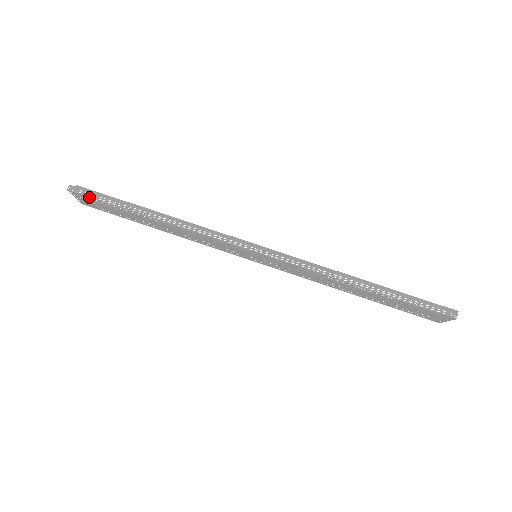
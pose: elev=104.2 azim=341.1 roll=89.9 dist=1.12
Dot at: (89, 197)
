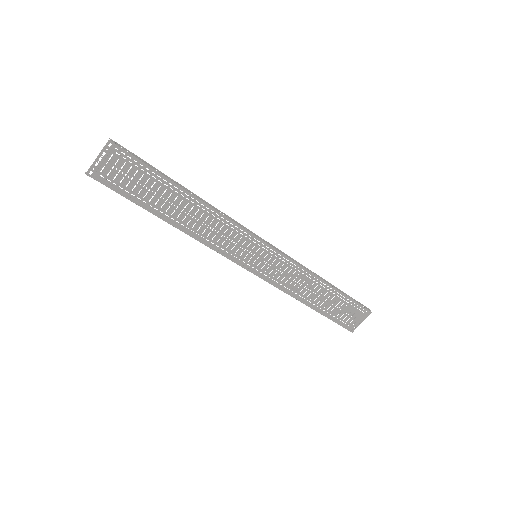
Dot at: (131, 155)
